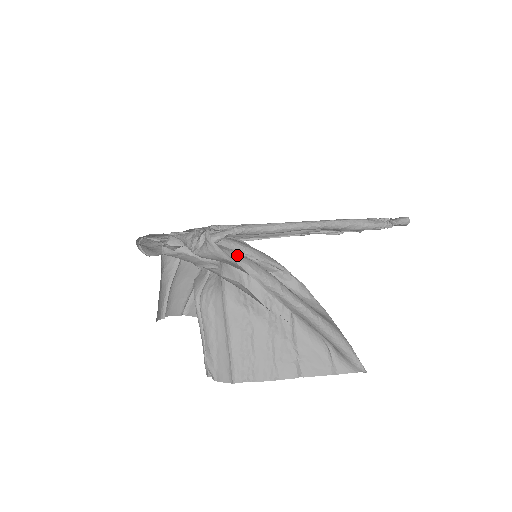
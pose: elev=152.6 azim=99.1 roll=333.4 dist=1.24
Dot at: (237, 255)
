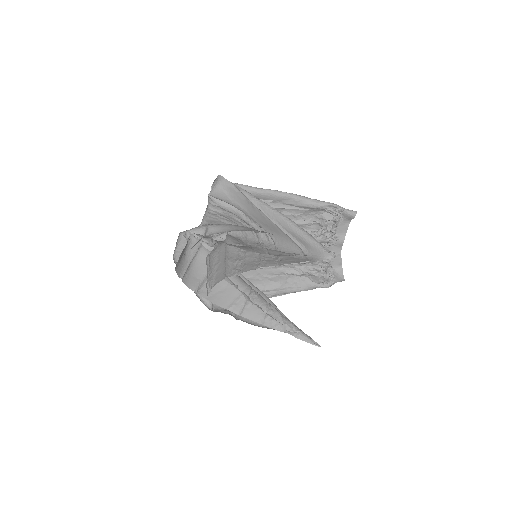
Dot at: occluded
